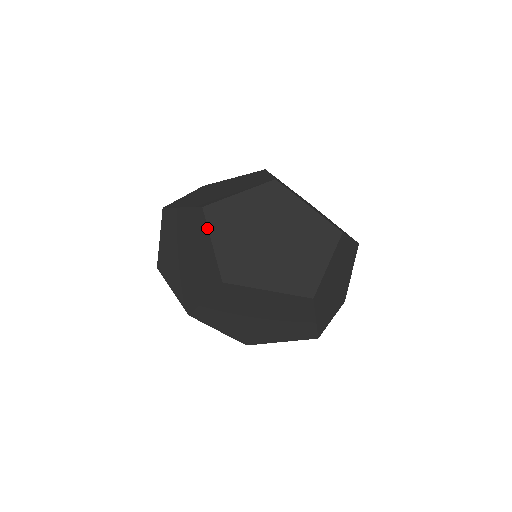
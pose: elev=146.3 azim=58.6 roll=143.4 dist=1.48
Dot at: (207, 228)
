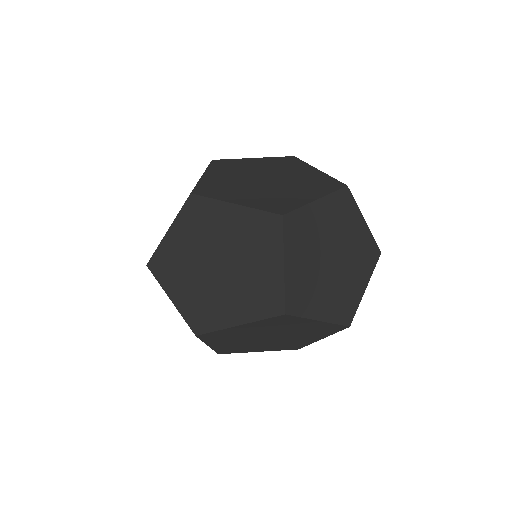
Dot at: (160, 285)
